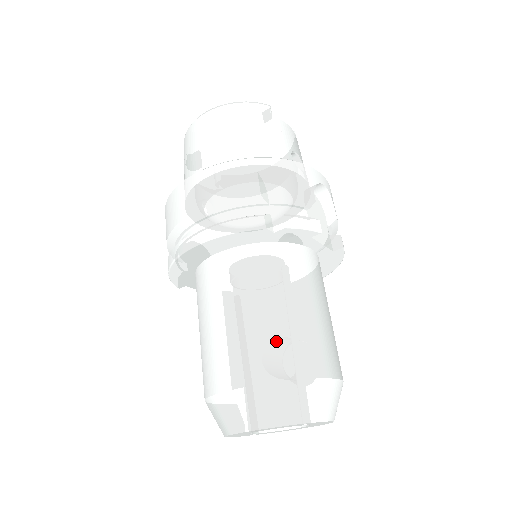
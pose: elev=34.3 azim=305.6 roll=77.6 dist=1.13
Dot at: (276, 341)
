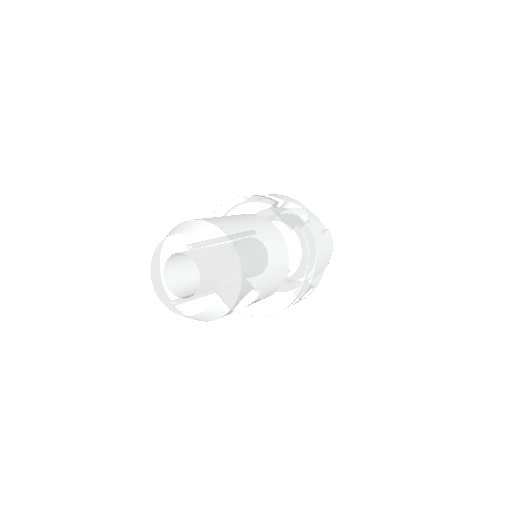
Dot at: occluded
